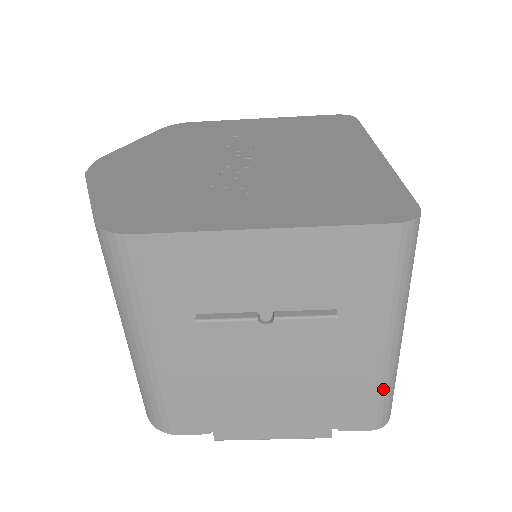
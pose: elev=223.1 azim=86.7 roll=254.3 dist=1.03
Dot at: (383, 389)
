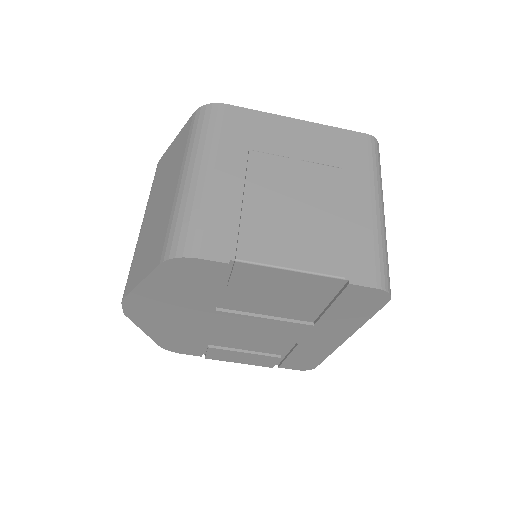
Dot at: (380, 246)
